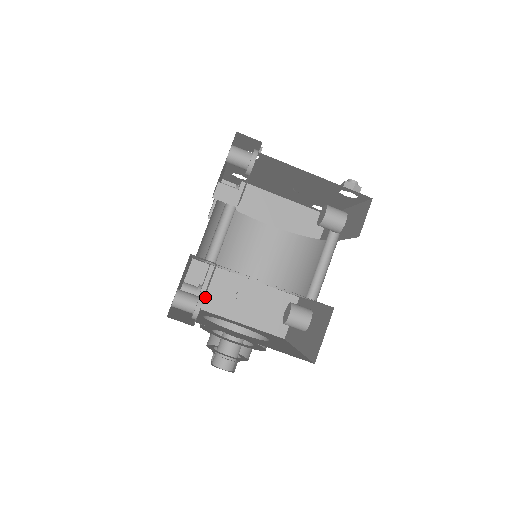
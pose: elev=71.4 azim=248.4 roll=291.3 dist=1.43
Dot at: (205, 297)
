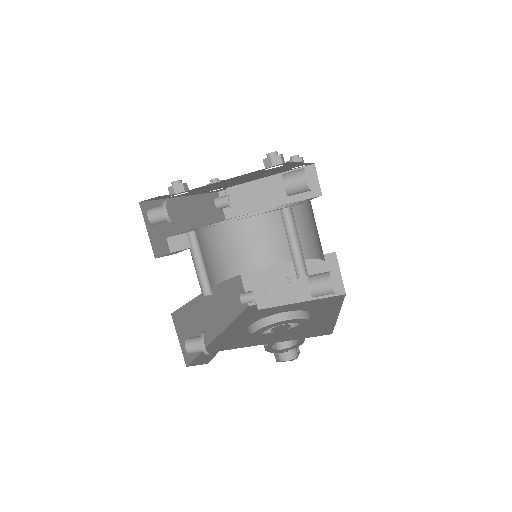
Dot at: (260, 298)
